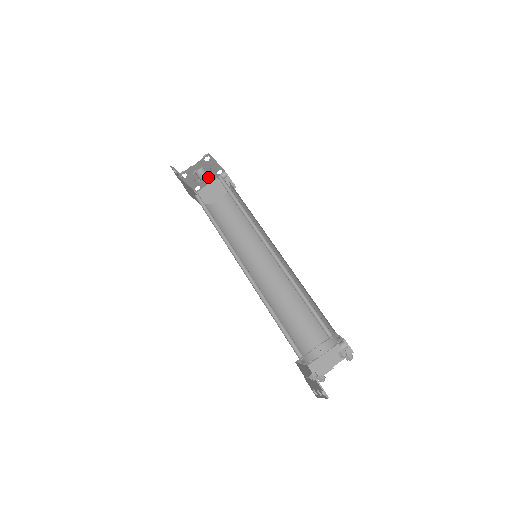
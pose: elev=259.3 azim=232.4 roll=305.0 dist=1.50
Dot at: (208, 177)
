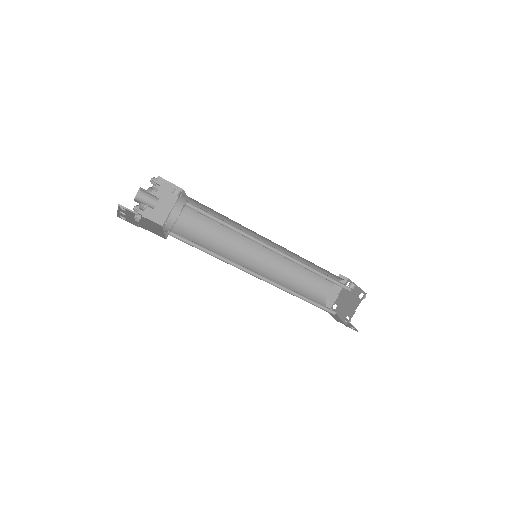
Dot at: (157, 200)
